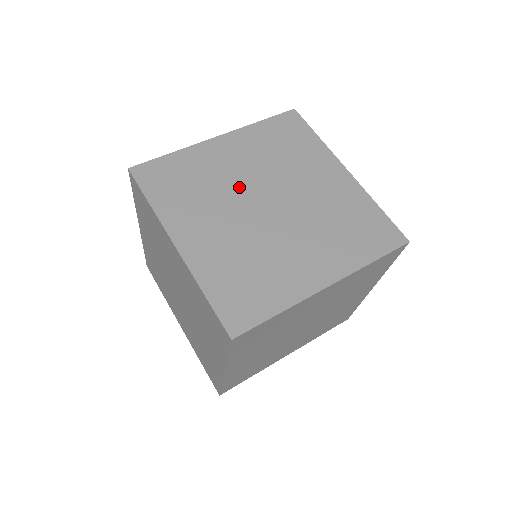
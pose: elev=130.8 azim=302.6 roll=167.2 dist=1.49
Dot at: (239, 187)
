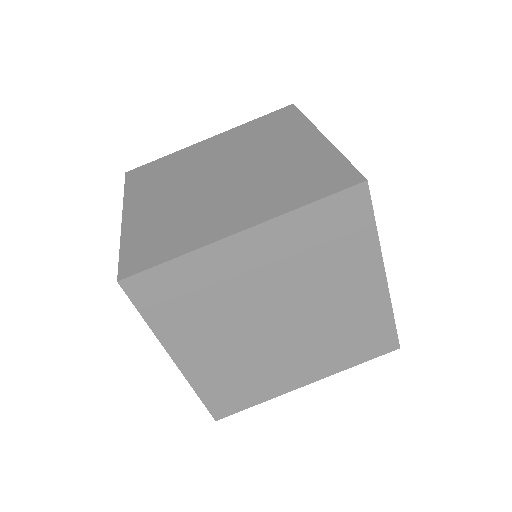
Dot at: (253, 302)
